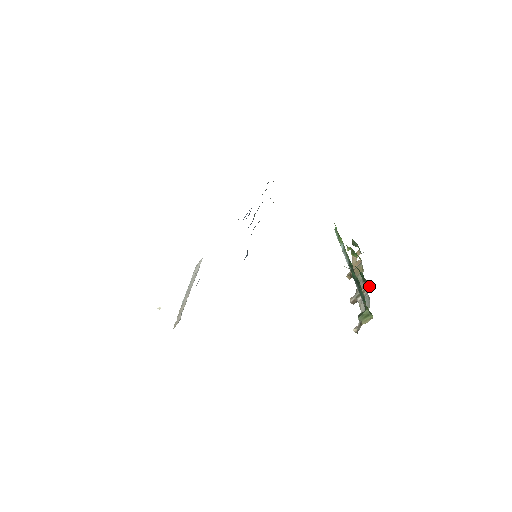
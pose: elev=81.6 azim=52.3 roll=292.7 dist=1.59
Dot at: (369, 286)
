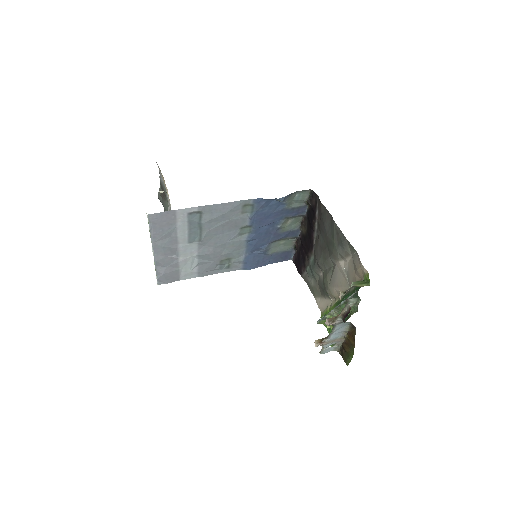
Dot at: occluded
